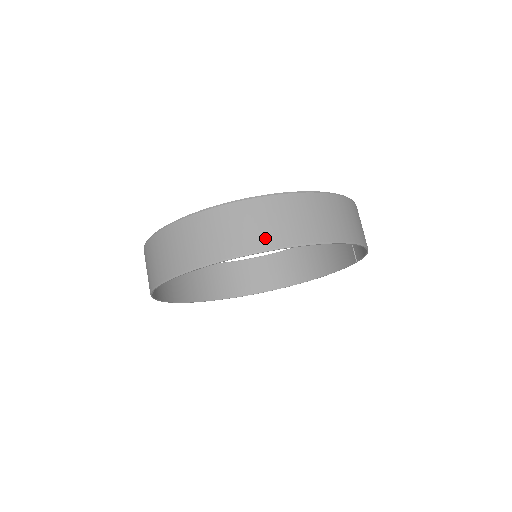
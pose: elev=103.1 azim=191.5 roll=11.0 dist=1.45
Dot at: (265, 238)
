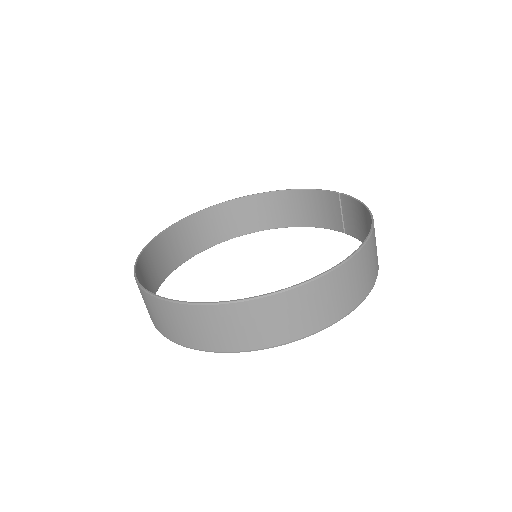
Dot at: (316, 321)
